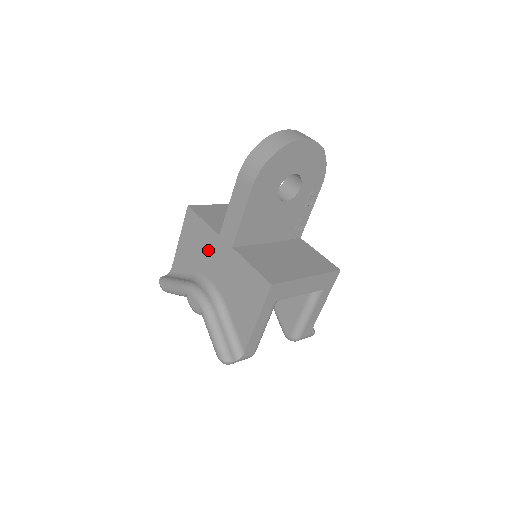
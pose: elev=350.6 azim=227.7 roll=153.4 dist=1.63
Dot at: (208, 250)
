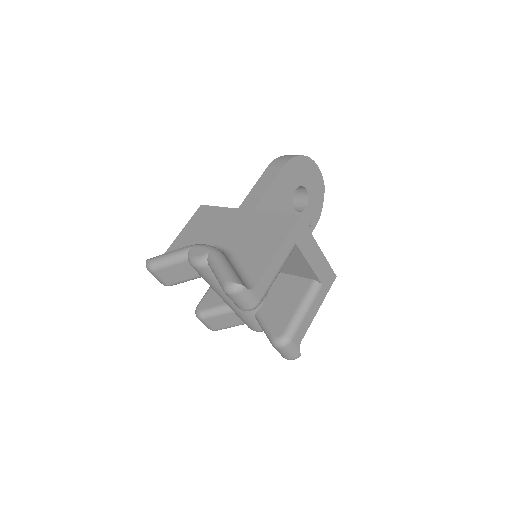
Dot at: (220, 224)
